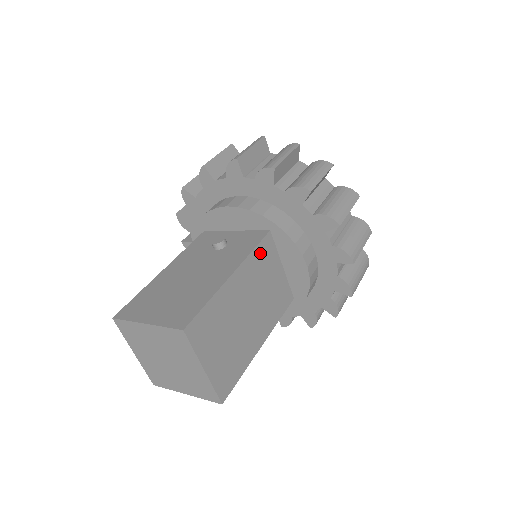
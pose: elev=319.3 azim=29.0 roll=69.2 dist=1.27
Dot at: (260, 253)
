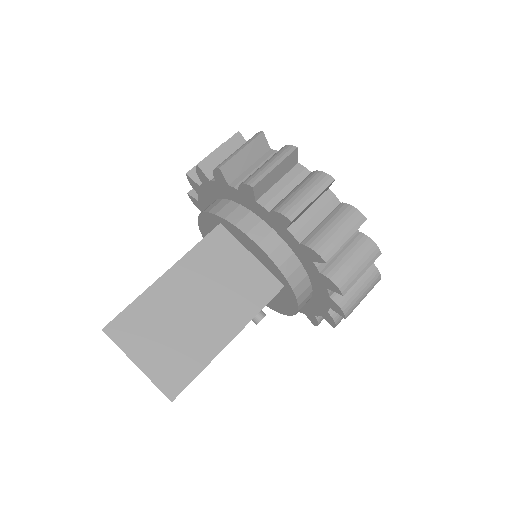
Dot at: (207, 247)
